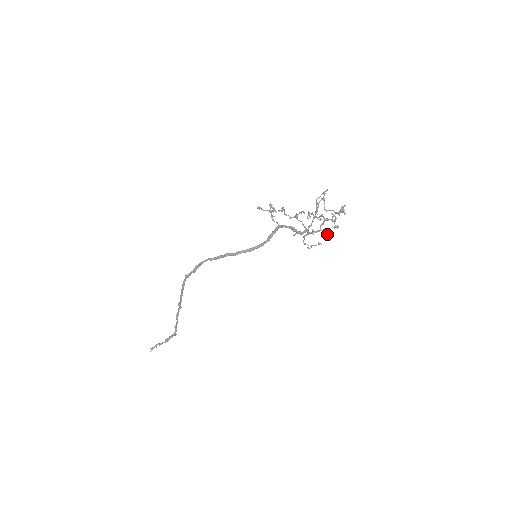
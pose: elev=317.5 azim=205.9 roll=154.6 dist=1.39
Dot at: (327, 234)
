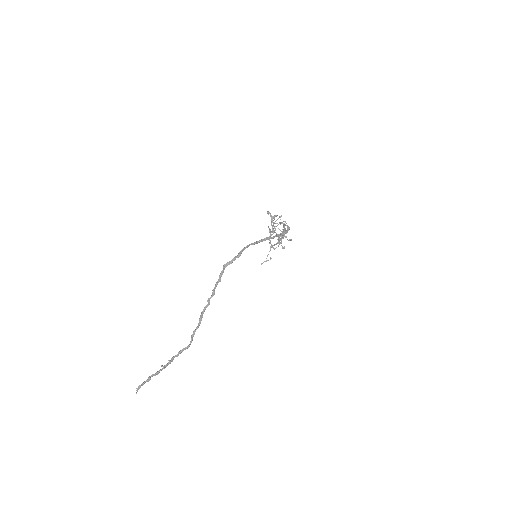
Dot at: (283, 247)
